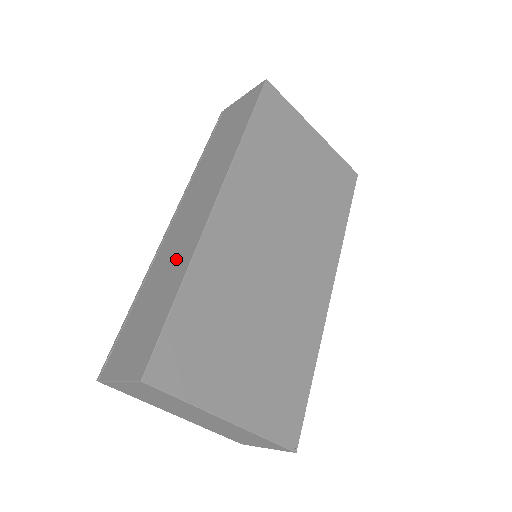
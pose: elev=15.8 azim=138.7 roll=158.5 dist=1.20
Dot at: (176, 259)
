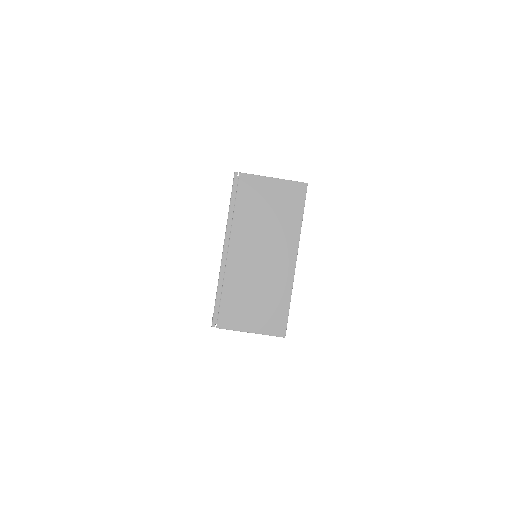
Dot at: occluded
